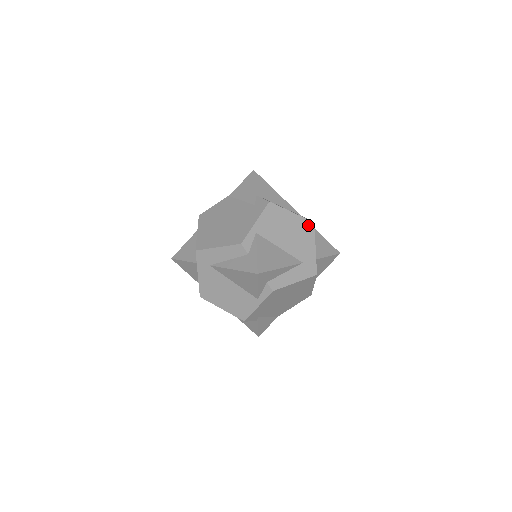
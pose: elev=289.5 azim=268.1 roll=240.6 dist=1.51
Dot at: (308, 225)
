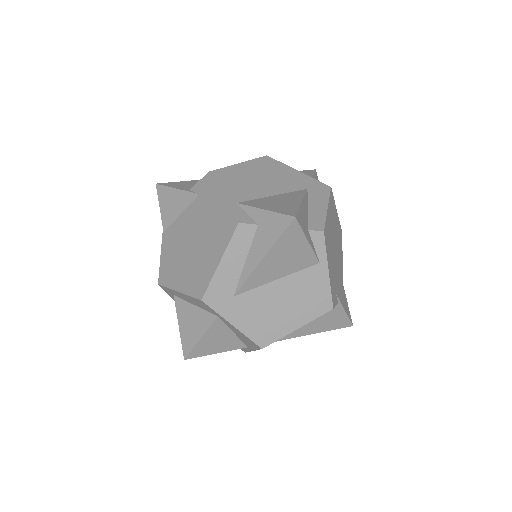
Dot at: (266, 161)
